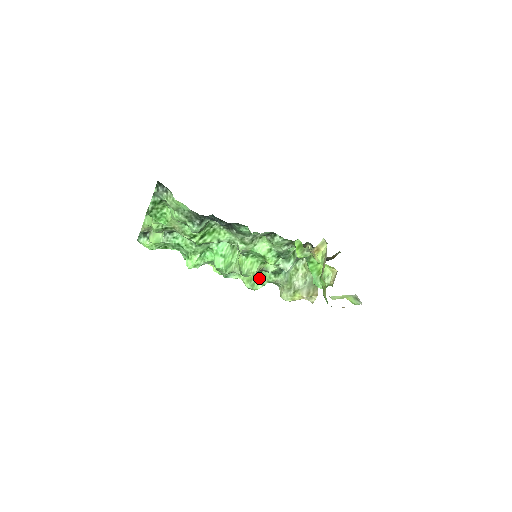
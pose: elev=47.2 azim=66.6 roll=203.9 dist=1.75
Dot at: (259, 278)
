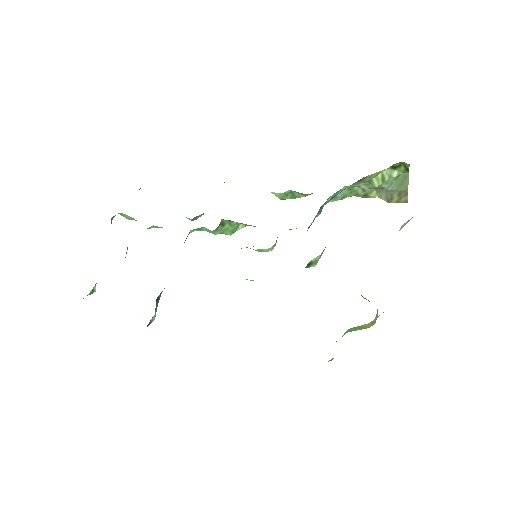
Dot at: (297, 192)
